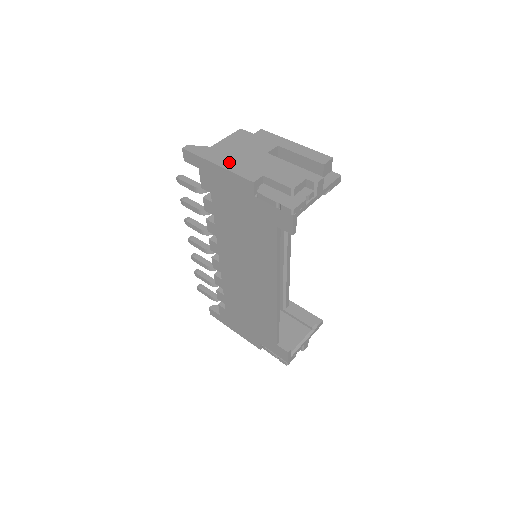
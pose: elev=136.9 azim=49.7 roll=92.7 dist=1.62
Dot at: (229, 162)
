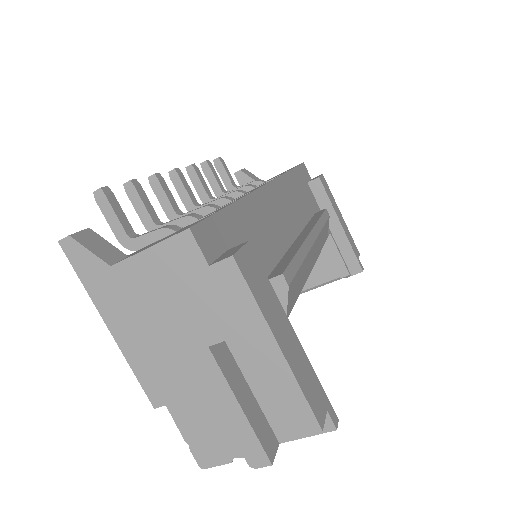
Dot at: (131, 335)
